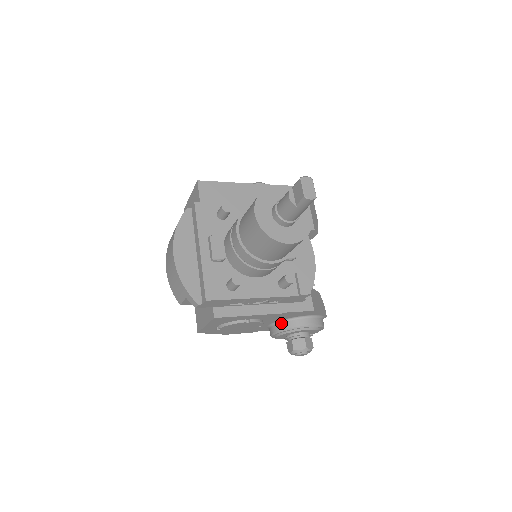
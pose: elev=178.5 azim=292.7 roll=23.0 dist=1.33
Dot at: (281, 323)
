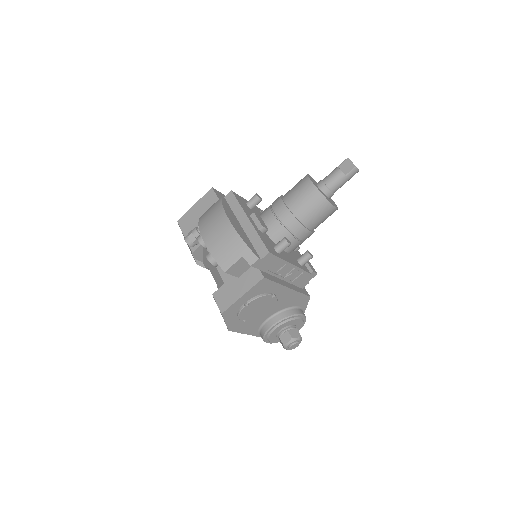
Dot at: (281, 313)
